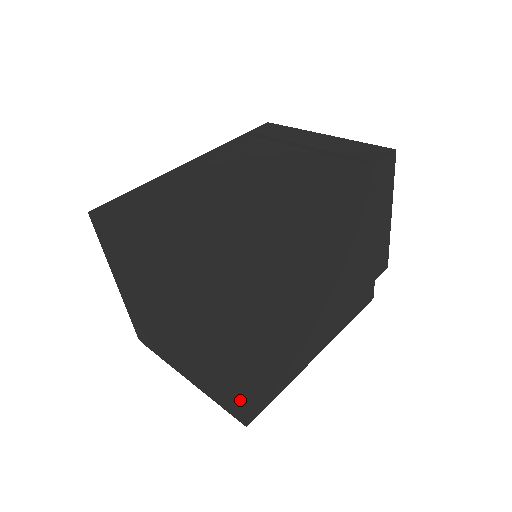
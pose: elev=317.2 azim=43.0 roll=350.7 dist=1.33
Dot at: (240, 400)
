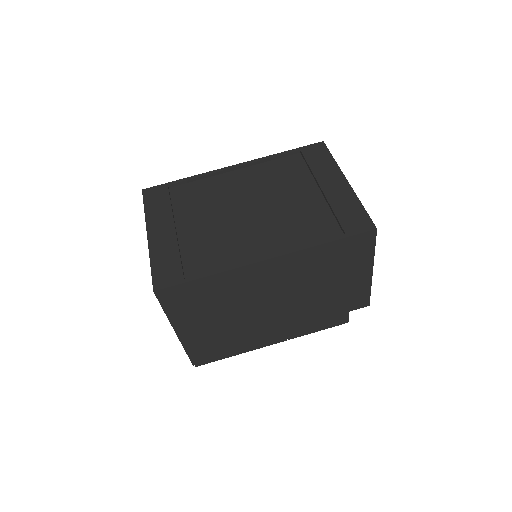
Dot at: (187, 352)
